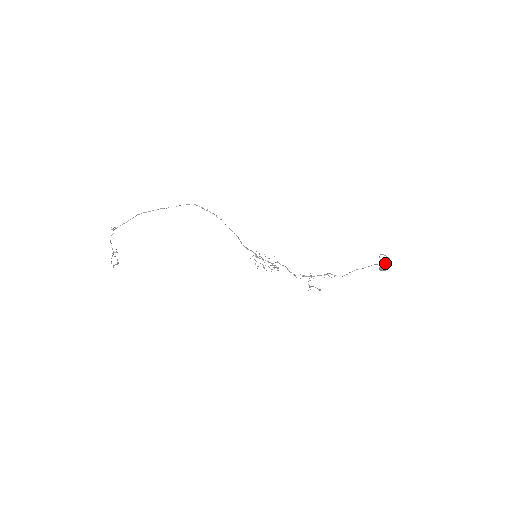
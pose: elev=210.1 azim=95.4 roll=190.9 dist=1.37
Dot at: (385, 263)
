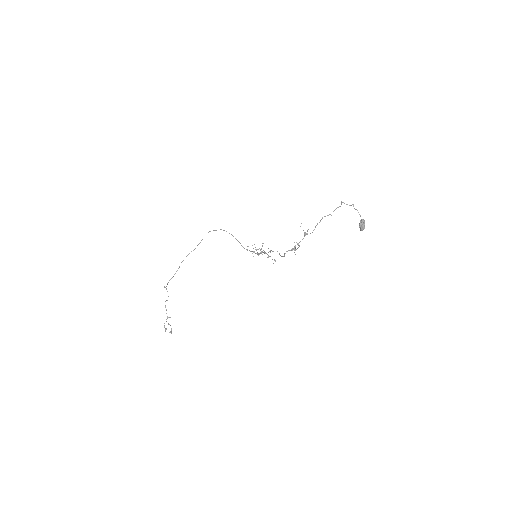
Dot at: (361, 221)
